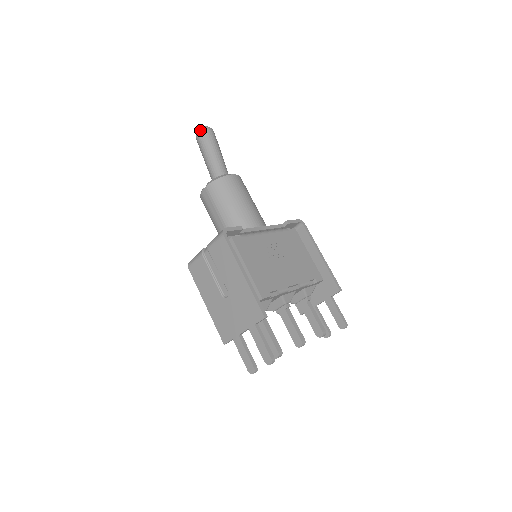
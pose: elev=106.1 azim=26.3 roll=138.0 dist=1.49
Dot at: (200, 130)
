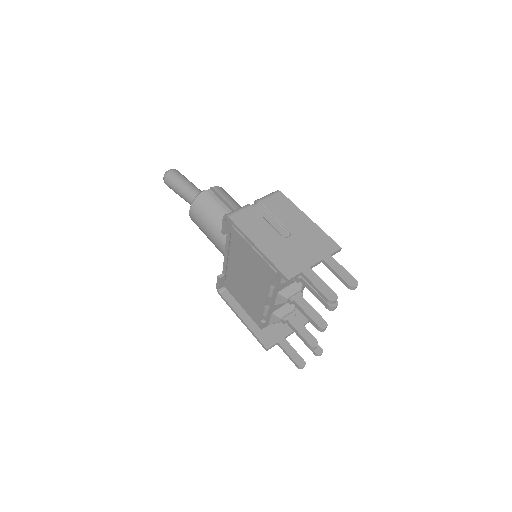
Dot at: (175, 169)
